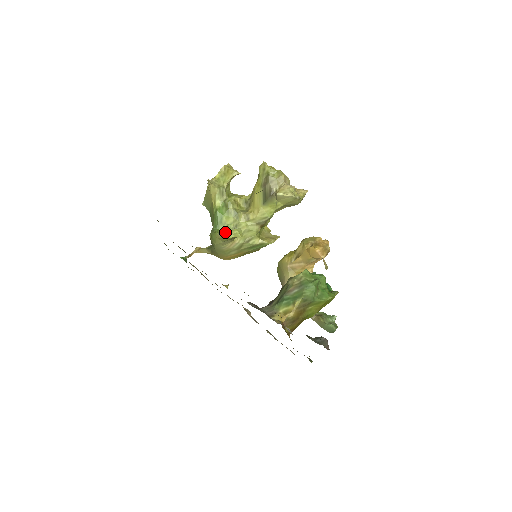
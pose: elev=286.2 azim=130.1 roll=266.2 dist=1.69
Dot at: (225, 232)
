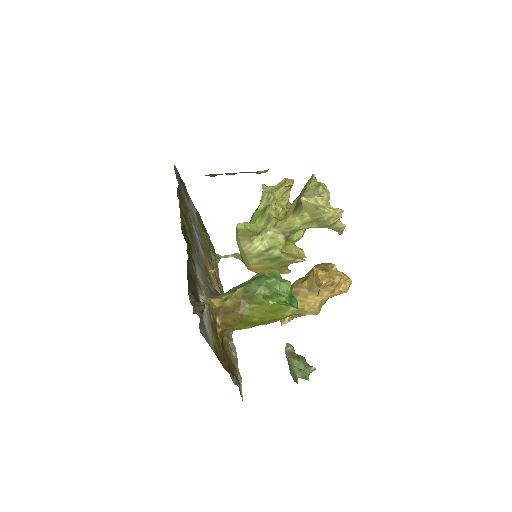
Dot at: occluded
